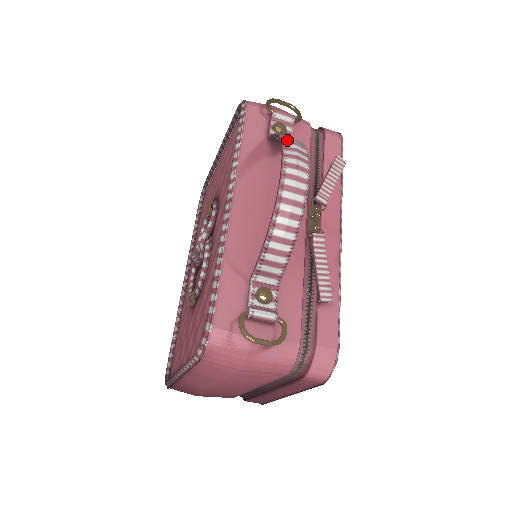
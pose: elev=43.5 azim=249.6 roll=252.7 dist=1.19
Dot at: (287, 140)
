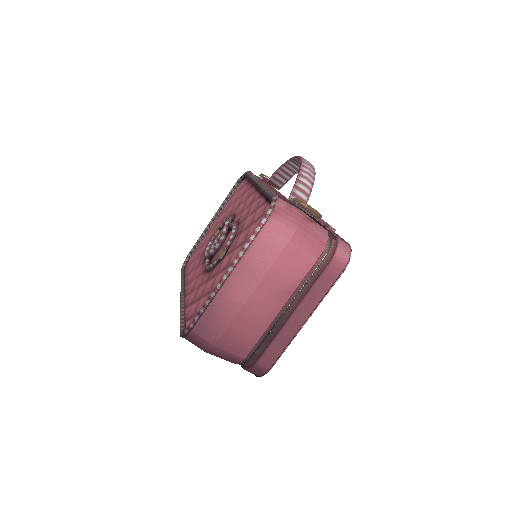
Dot at: (291, 161)
